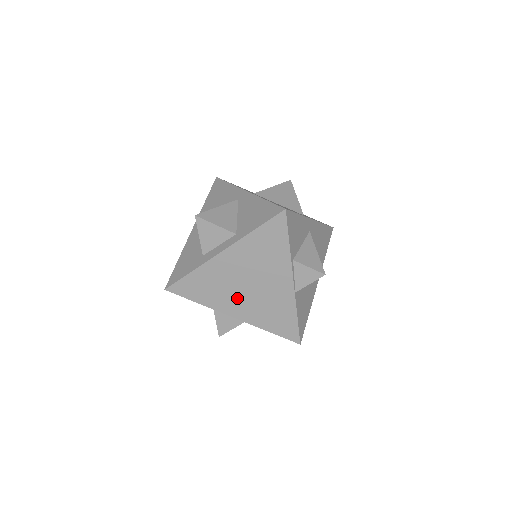
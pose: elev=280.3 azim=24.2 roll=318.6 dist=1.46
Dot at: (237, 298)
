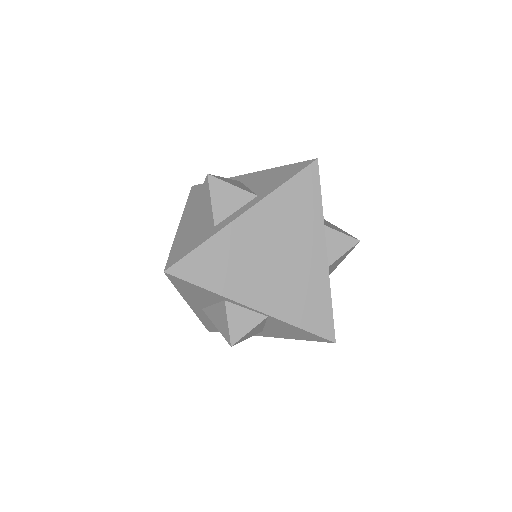
Dot at: (260, 279)
